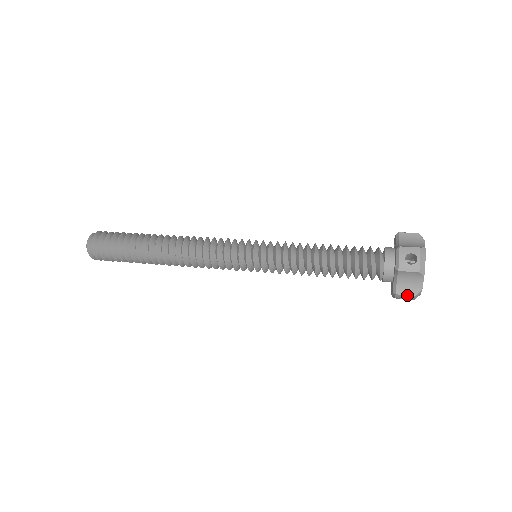
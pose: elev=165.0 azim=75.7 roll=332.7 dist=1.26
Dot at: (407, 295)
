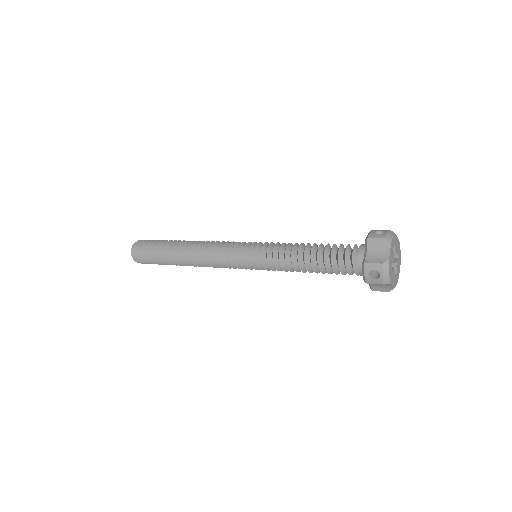
Dot at: (382, 291)
